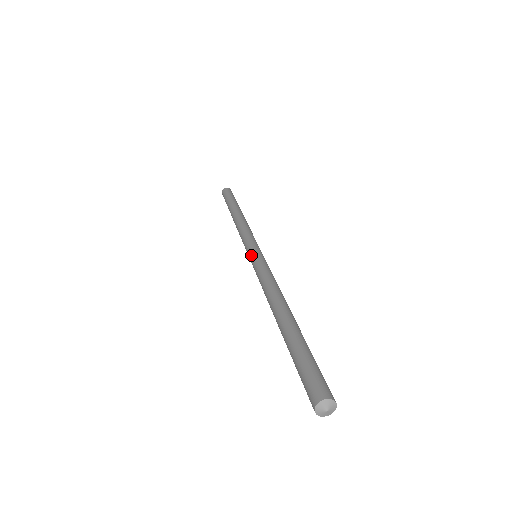
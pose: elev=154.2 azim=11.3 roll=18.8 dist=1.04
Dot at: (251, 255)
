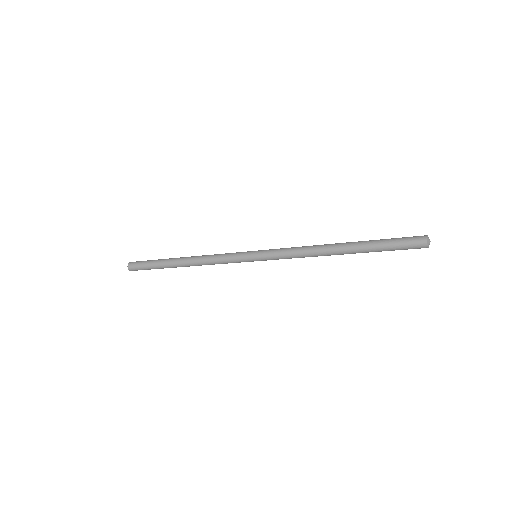
Dot at: (259, 250)
